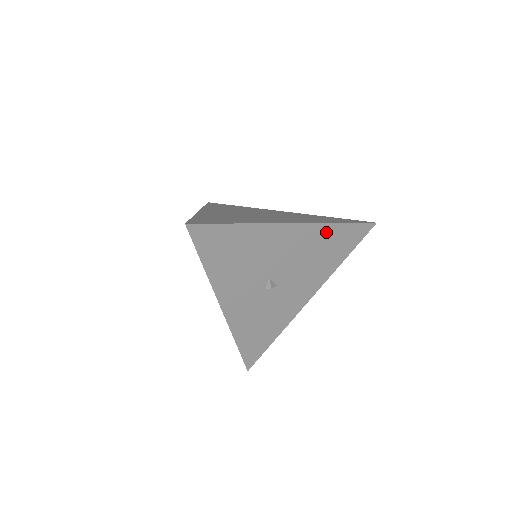
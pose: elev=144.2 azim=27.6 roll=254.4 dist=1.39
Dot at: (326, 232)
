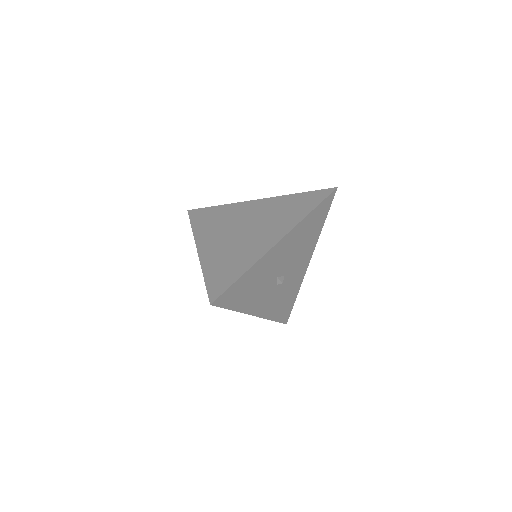
Dot at: (304, 224)
